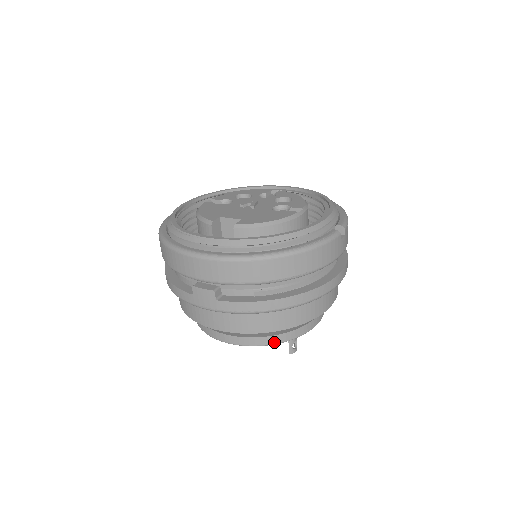
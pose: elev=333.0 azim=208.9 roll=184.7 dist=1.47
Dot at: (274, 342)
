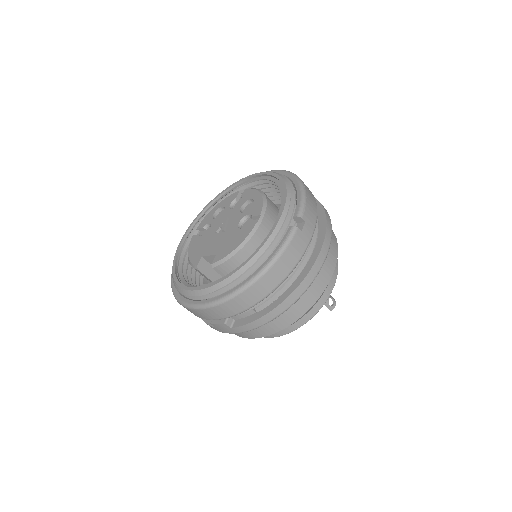
Dot at: (301, 325)
